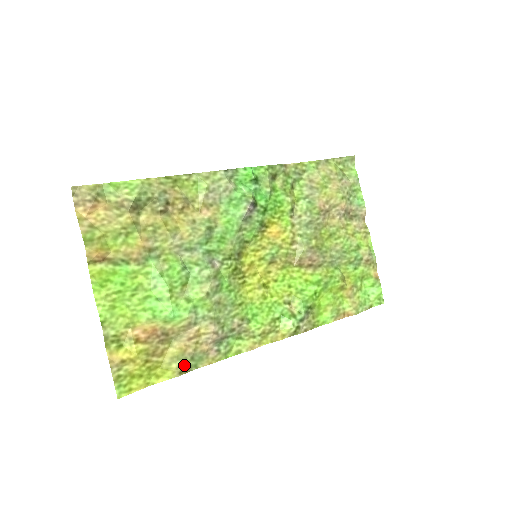
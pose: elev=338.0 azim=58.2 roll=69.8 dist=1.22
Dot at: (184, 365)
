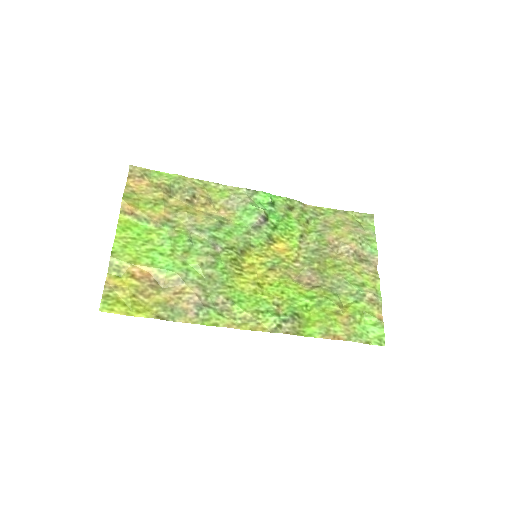
Dot at: (163, 312)
